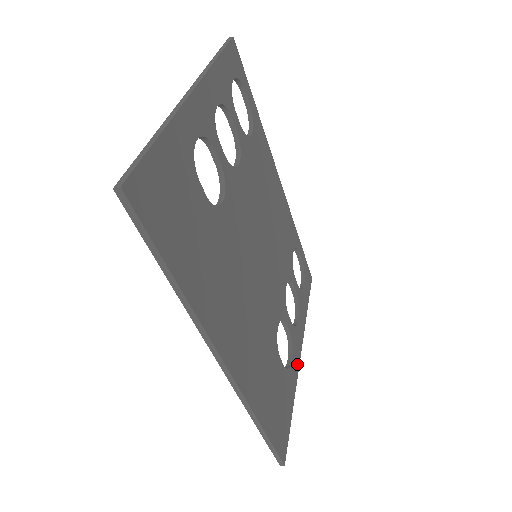
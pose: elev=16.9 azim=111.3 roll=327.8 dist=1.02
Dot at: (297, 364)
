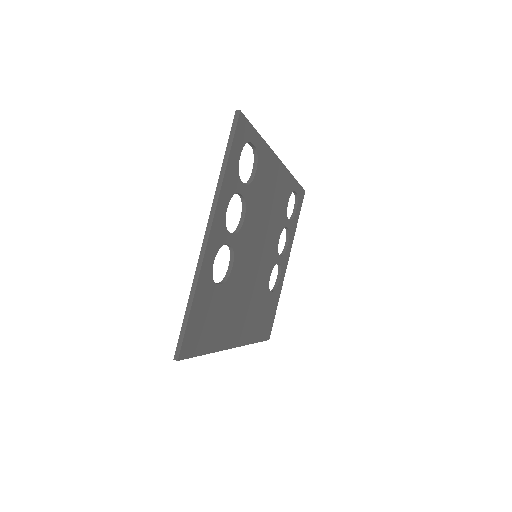
Dot at: (284, 275)
